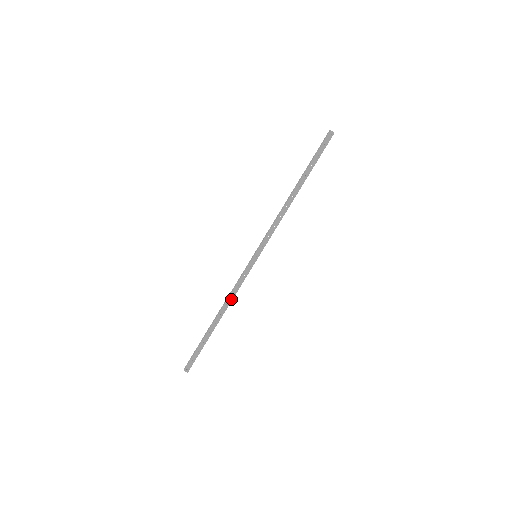
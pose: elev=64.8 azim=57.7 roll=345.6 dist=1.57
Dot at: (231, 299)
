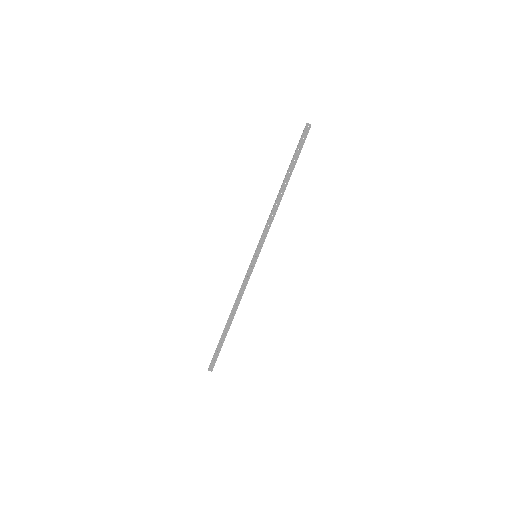
Dot at: (239, 300)
